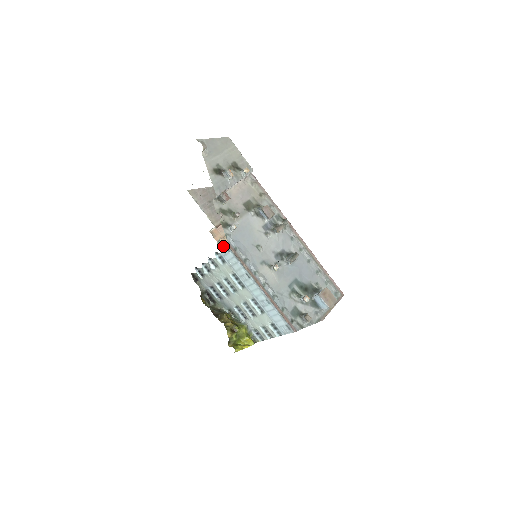
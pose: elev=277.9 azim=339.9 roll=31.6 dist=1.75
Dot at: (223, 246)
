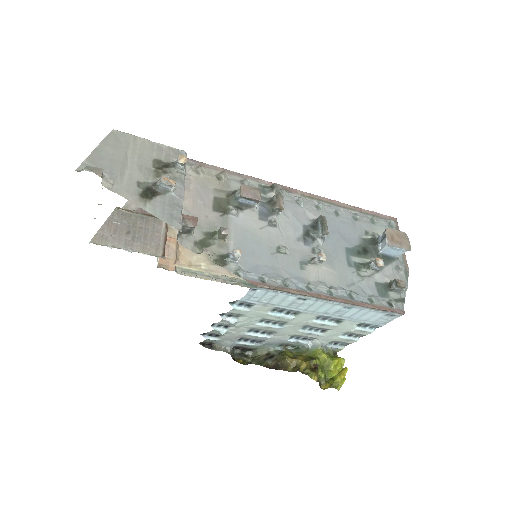
Dot at: (185, 270)
